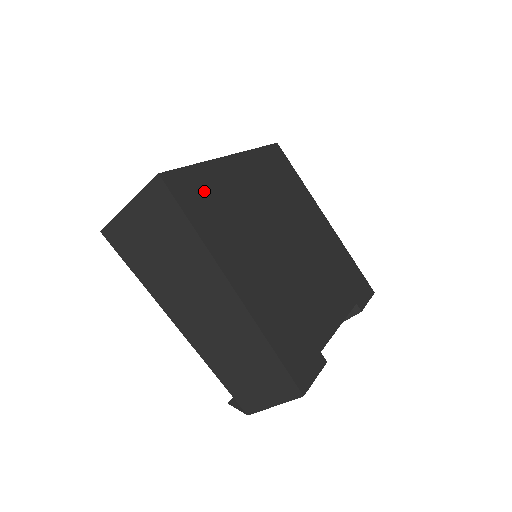
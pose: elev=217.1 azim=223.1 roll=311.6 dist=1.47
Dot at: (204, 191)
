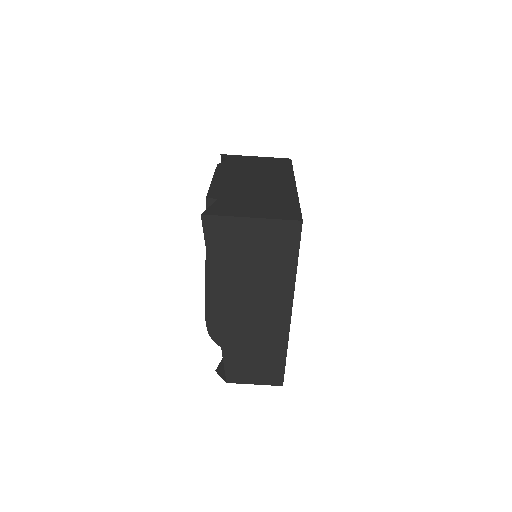
Dot at: occluded
